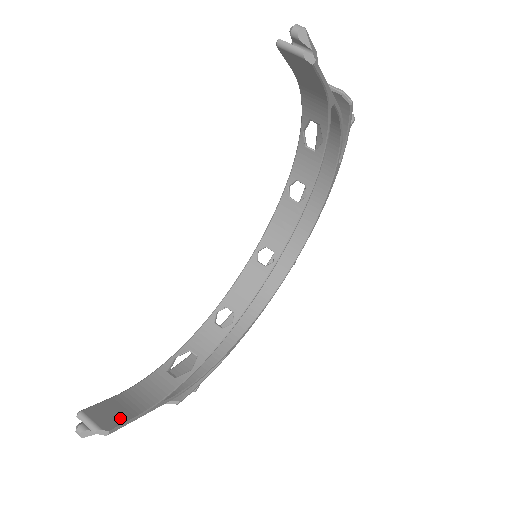
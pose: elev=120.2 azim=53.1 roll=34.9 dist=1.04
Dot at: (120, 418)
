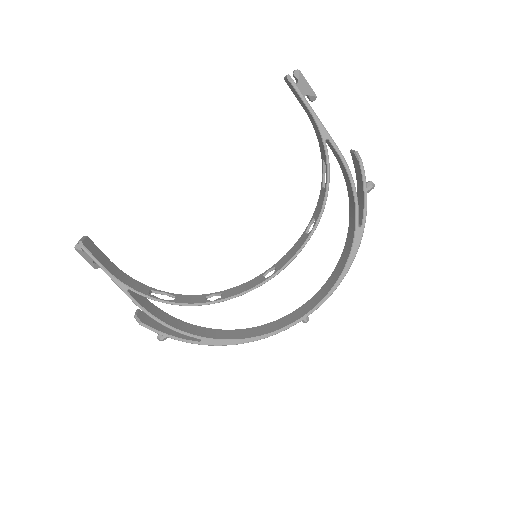
Dot at: (96, 256)
